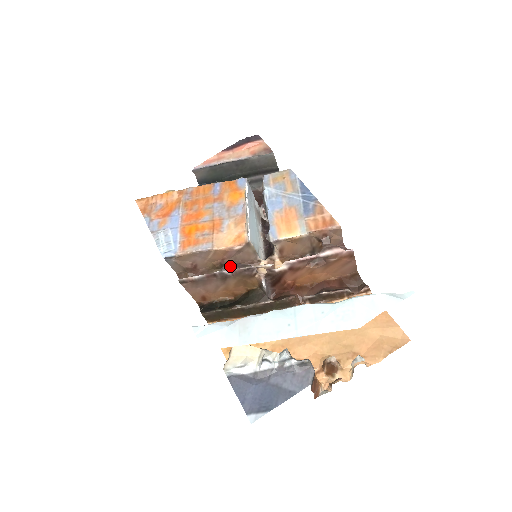
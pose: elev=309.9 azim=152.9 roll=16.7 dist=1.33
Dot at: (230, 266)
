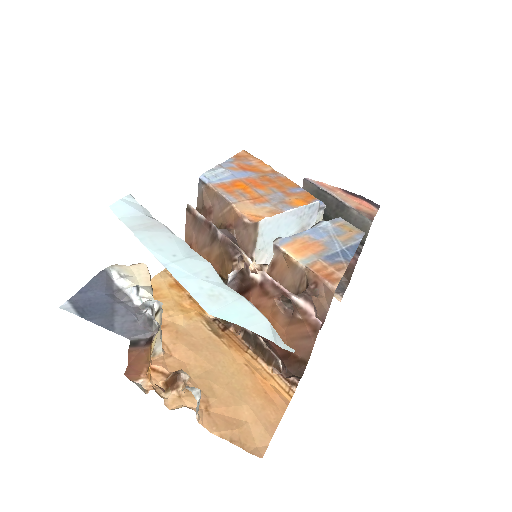
Dot at: (228, 233)
